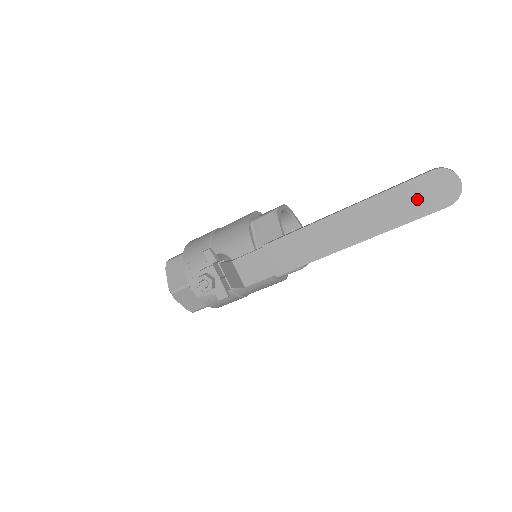
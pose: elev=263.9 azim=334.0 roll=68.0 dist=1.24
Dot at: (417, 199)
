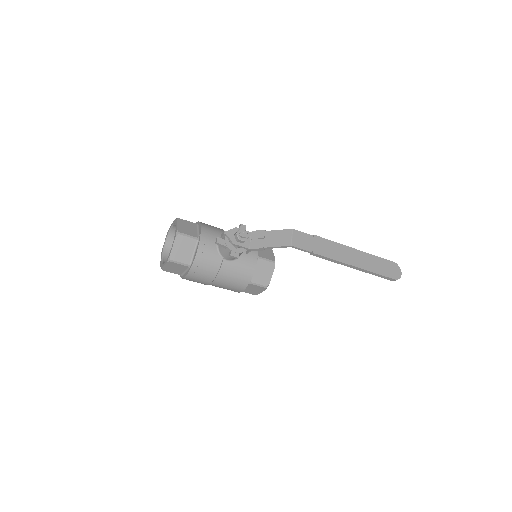
Dot at: (385, 268)
